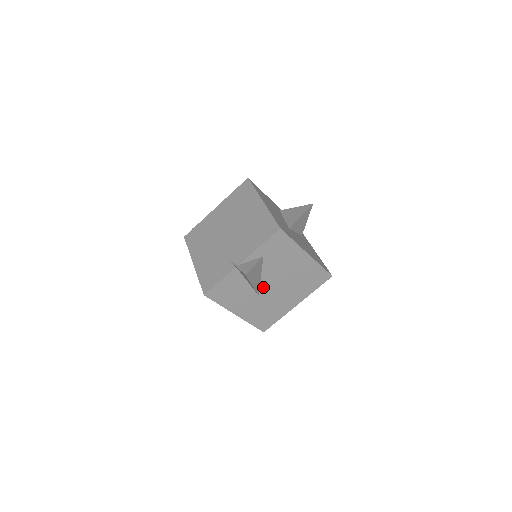
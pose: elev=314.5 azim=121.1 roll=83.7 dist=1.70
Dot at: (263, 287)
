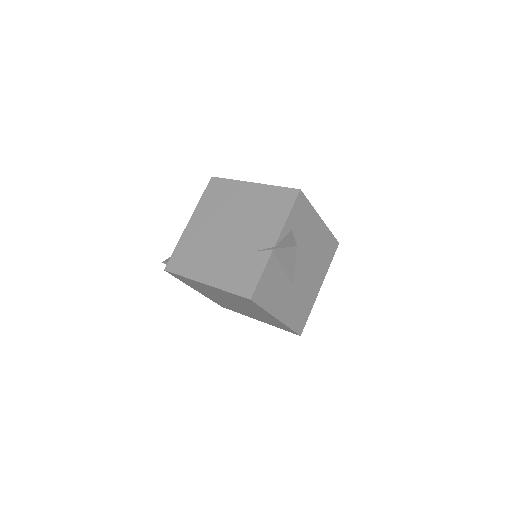
Dot at: (295, 272)
